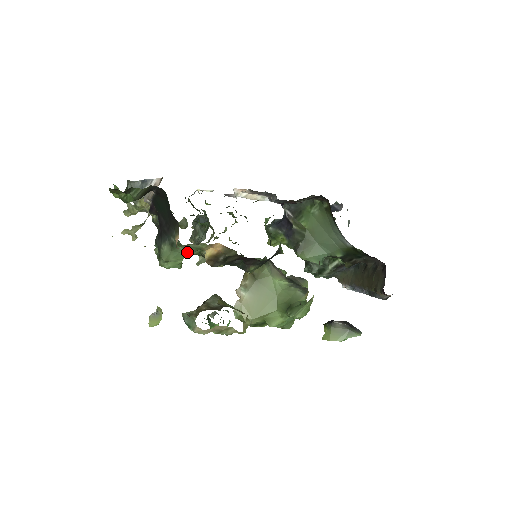
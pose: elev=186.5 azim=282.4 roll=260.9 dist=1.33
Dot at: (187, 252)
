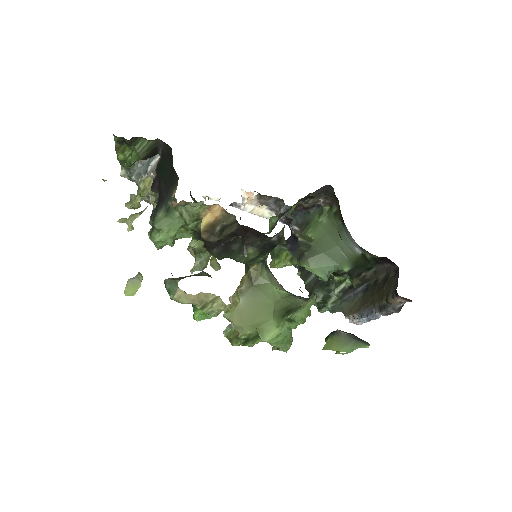
Dot at: (182, 221)
